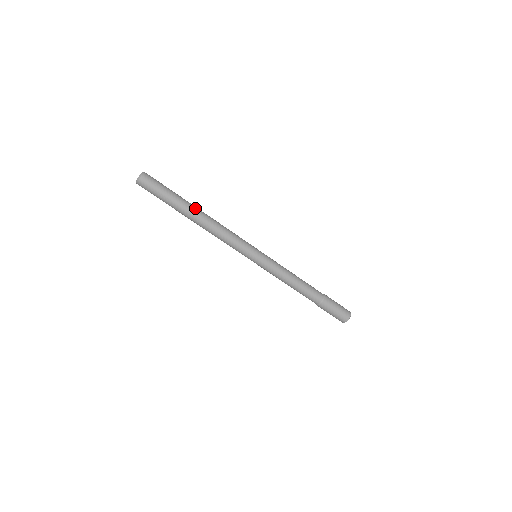
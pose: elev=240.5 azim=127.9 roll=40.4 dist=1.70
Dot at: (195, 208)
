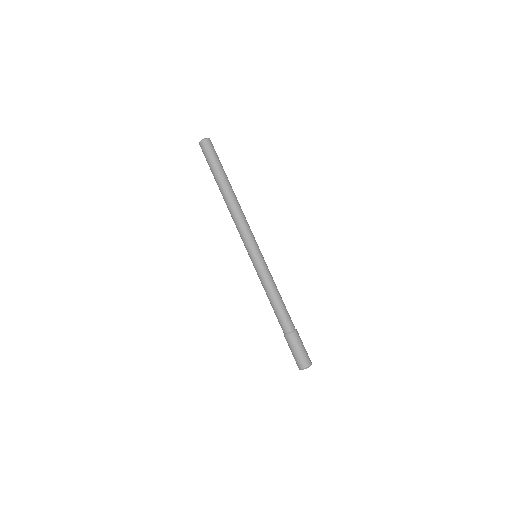
Dot at: (229, 187)
